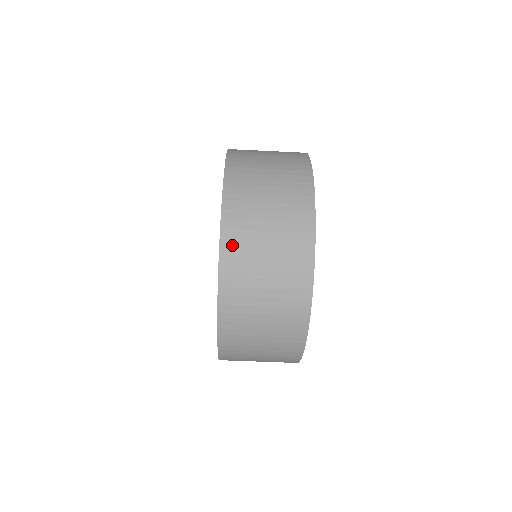
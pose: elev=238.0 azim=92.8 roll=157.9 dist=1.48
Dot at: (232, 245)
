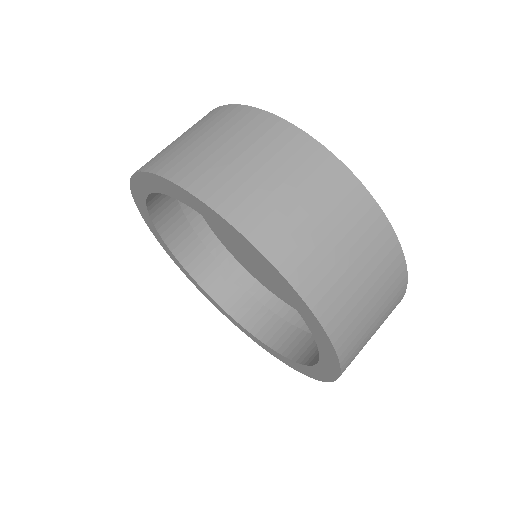
Dot at: (244, 213)
